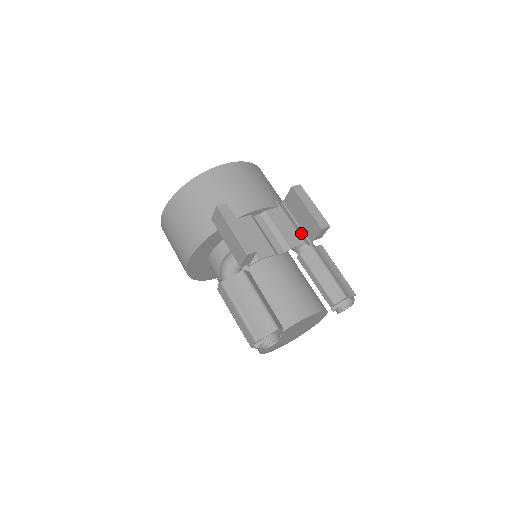
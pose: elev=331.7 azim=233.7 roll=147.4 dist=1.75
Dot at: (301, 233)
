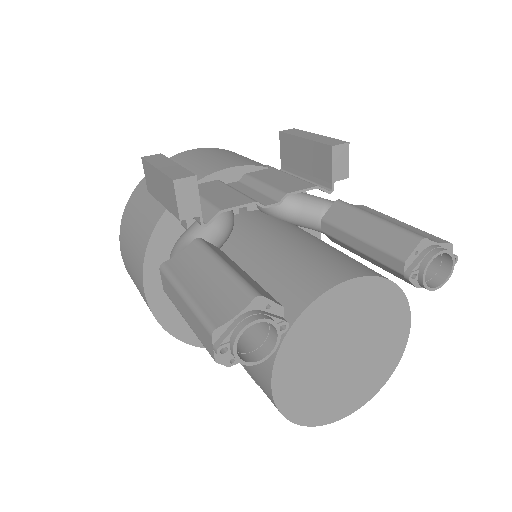
Dot at: occluded
